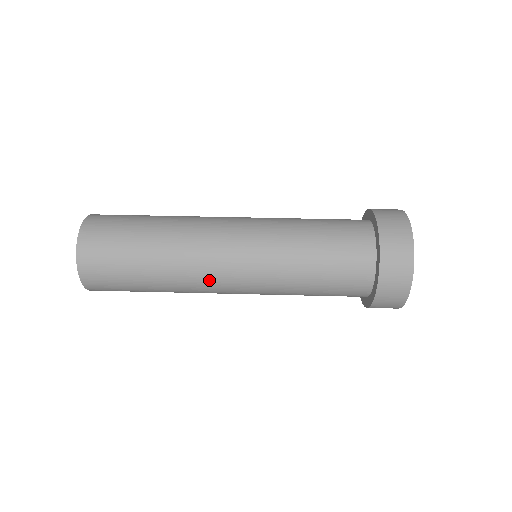
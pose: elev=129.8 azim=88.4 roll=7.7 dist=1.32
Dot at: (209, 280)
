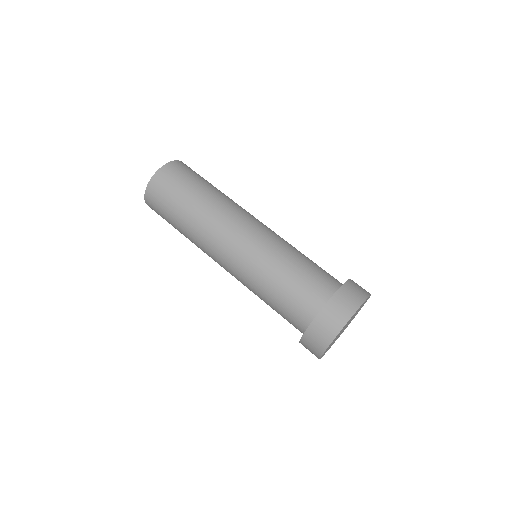
Dot at: (222, 231)
